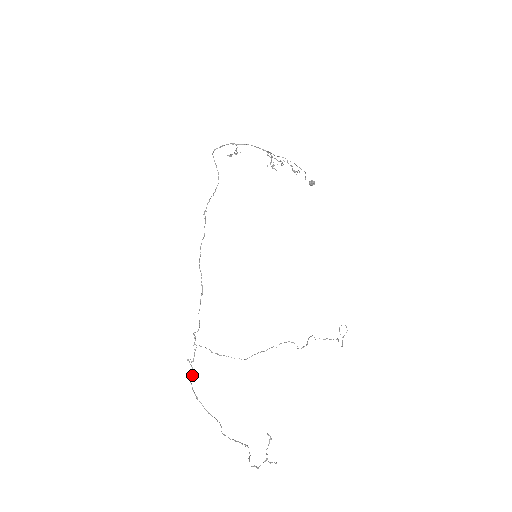
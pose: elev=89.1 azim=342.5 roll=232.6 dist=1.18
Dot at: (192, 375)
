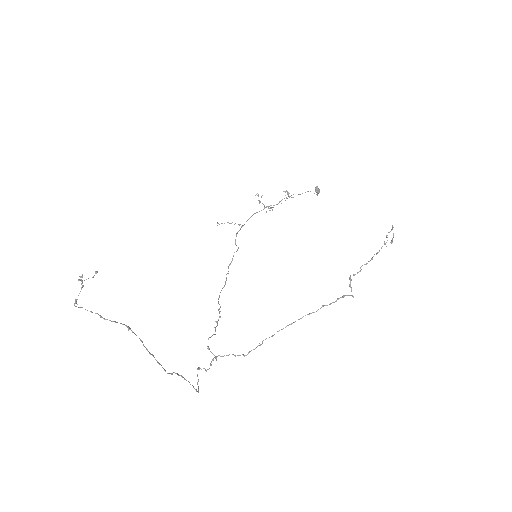
Dot at: (197, 375)
